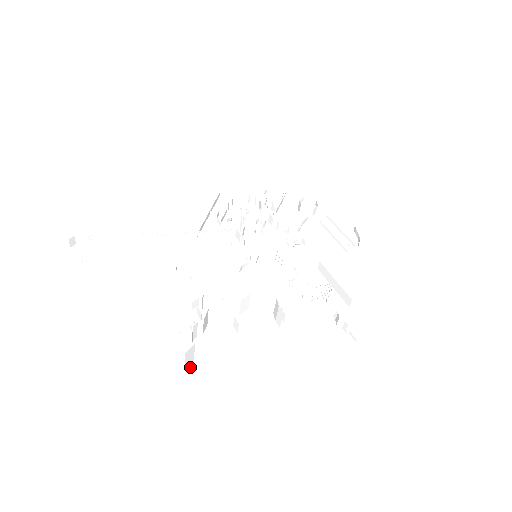
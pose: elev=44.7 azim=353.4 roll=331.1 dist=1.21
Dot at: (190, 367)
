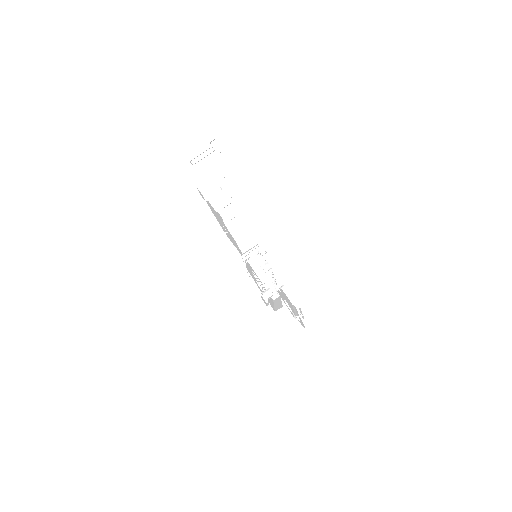
Dot at: (199, 191)
